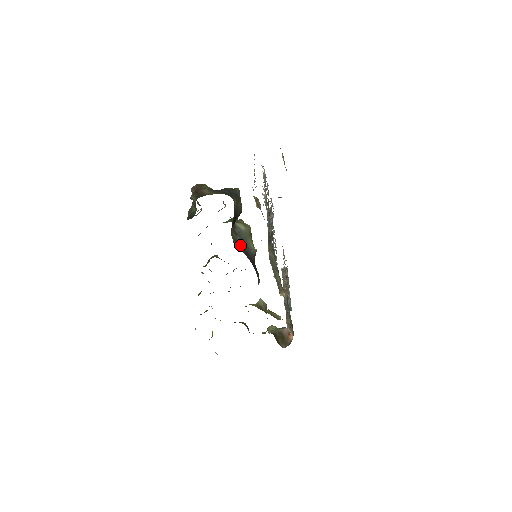
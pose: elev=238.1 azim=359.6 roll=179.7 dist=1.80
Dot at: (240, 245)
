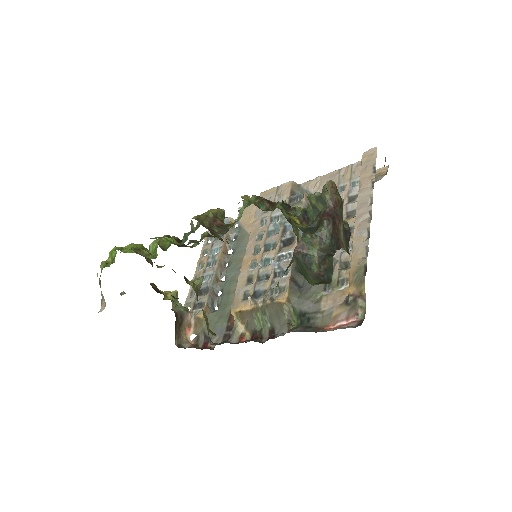
Dot at: occluded
